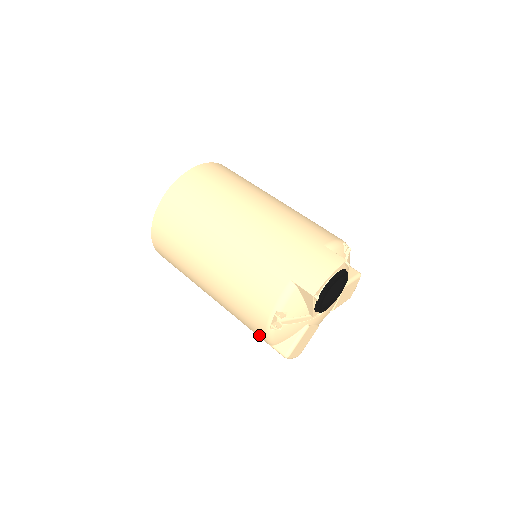
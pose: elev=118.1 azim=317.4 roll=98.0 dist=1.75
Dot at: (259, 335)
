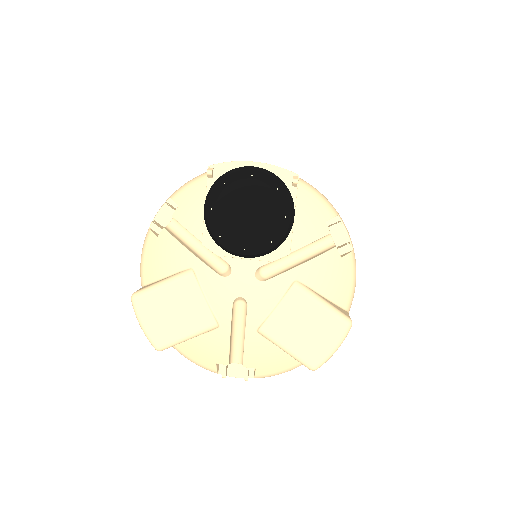
Dot at: occluded
